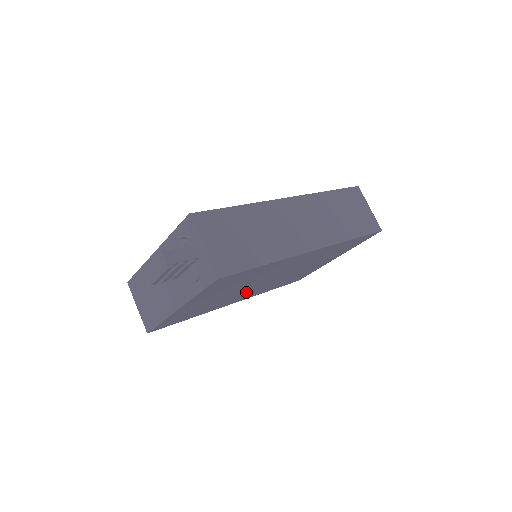
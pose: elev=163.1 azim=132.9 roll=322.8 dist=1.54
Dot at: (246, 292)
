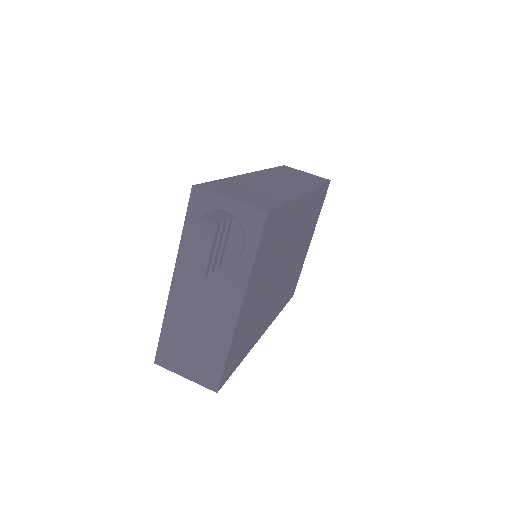
Dot at: (272, 298)
